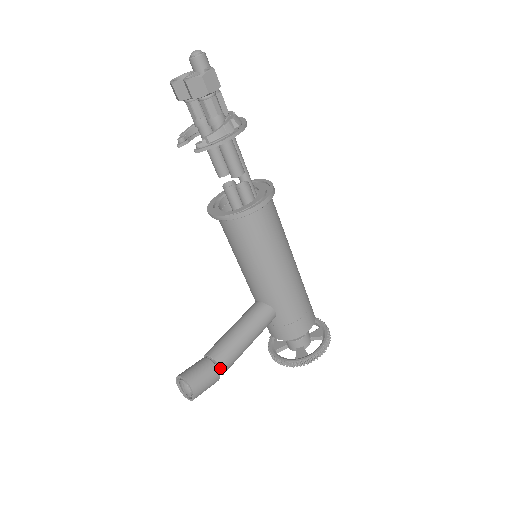
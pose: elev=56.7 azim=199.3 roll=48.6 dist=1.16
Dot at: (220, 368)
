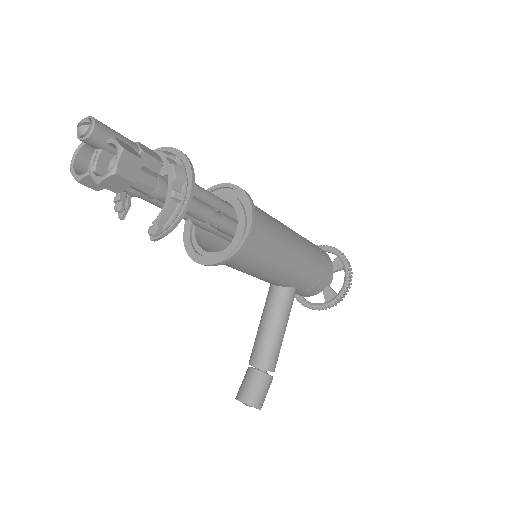
Dot at: (270, 371)
